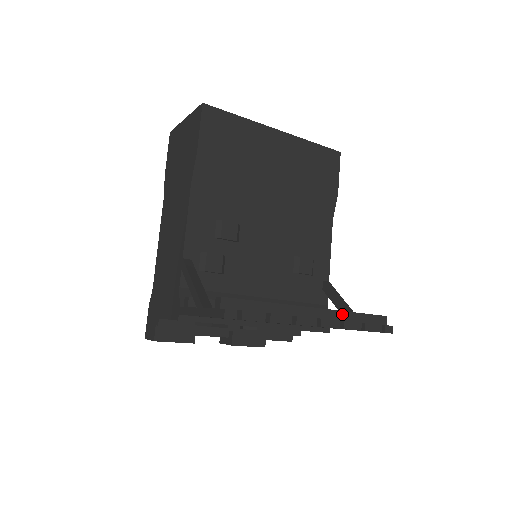
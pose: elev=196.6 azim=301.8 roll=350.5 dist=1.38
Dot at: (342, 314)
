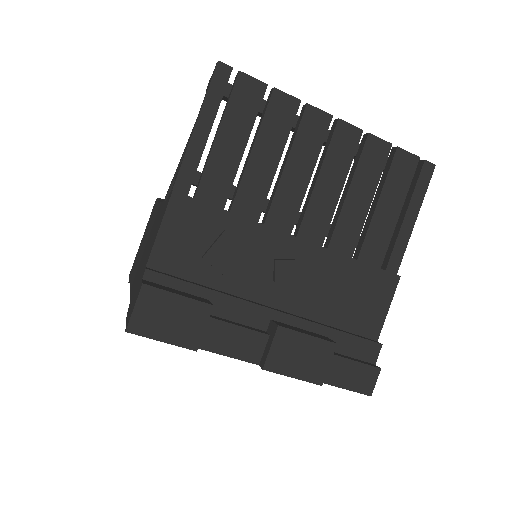
Dot at: occluded
